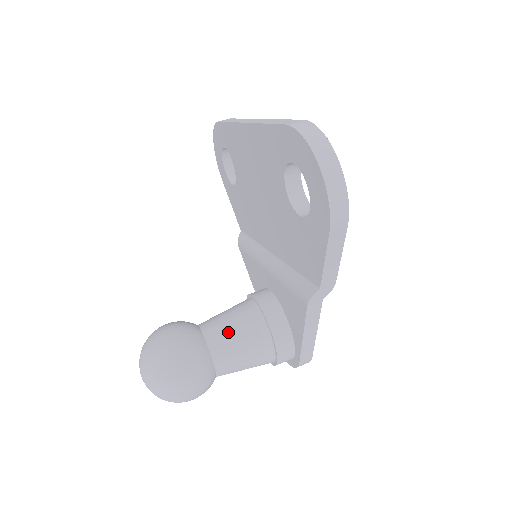
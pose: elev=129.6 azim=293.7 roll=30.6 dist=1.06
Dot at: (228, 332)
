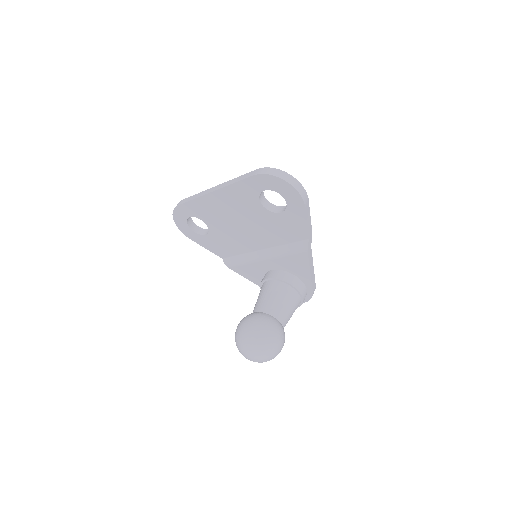
Dot at: (273, 302)
